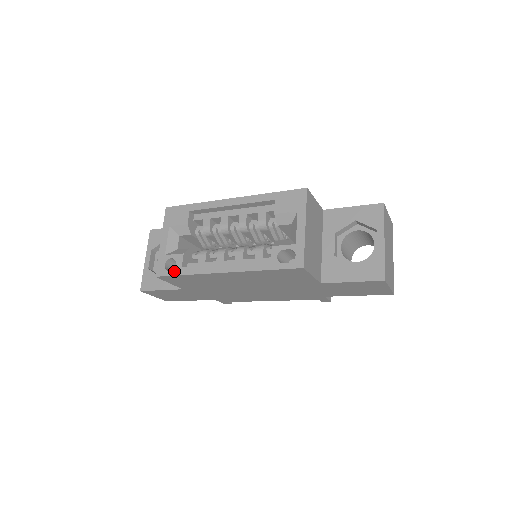
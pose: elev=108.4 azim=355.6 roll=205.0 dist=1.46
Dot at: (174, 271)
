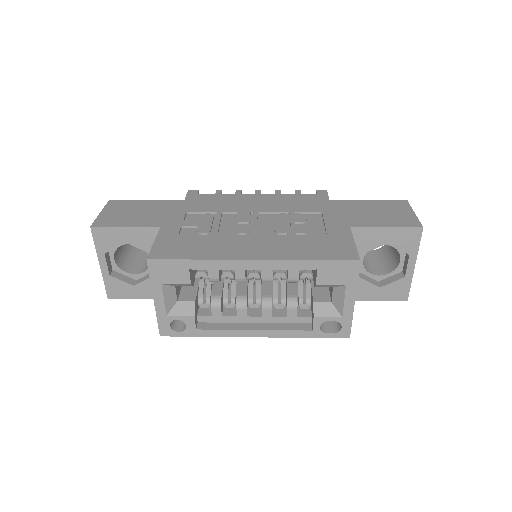
Dot at: (186, 333)
